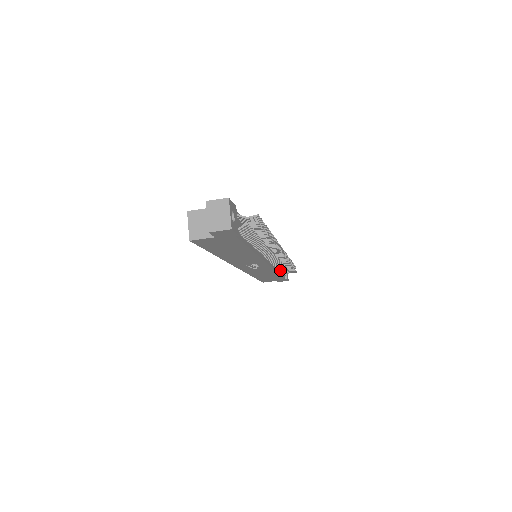
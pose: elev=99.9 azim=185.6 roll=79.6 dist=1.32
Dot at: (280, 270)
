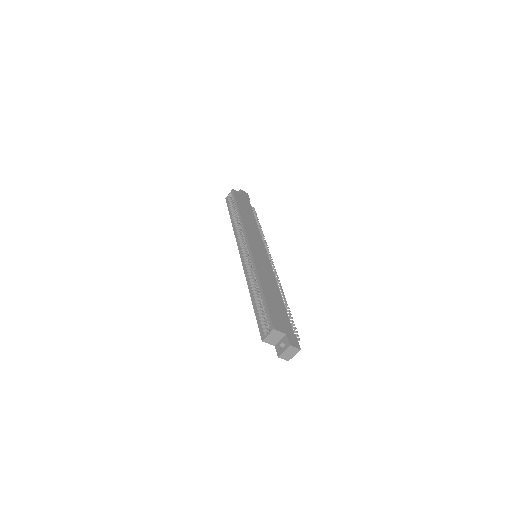
Dot at: occluded
